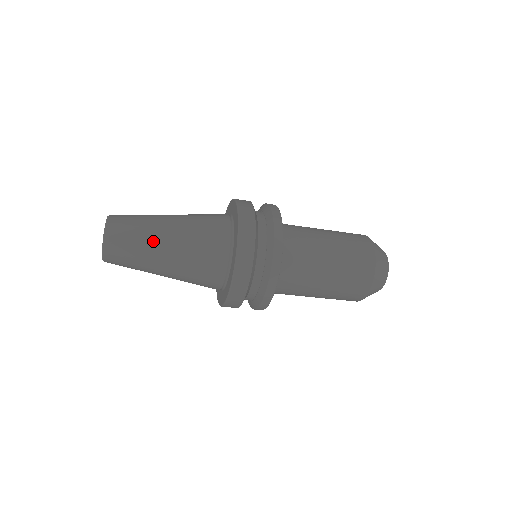
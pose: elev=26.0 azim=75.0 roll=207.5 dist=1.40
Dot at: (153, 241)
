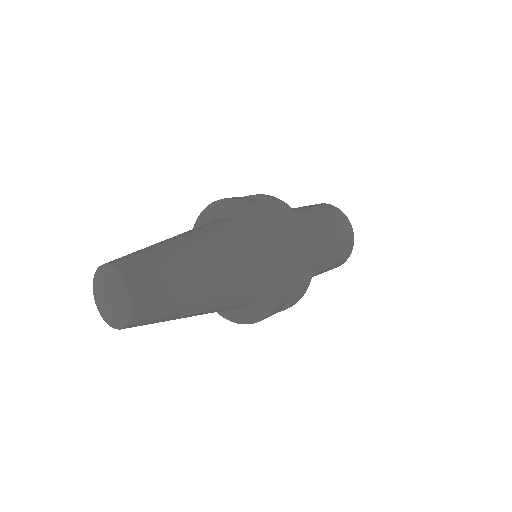
Dot at: (185, 312)
